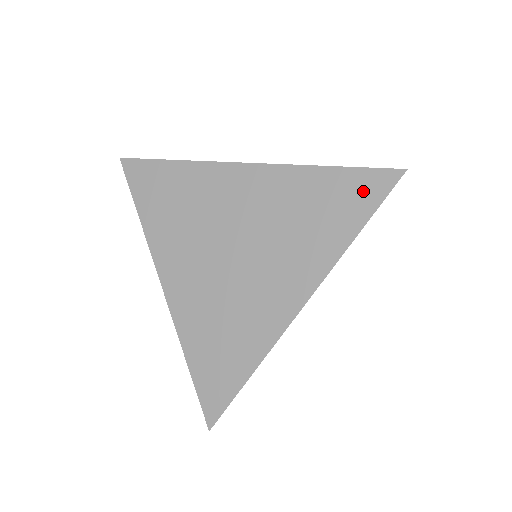
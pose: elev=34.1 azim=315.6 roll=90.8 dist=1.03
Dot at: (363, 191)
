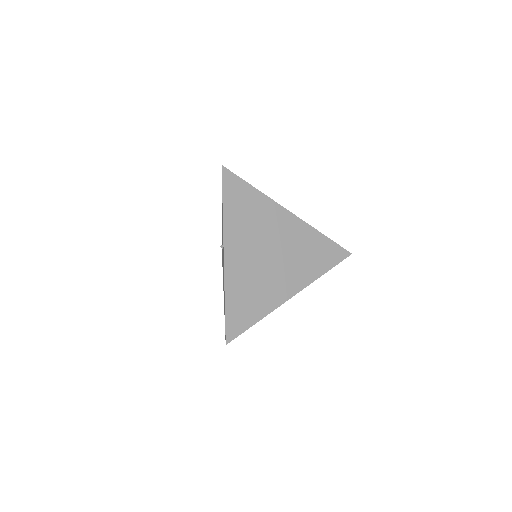
Dot at: (334, 254)
